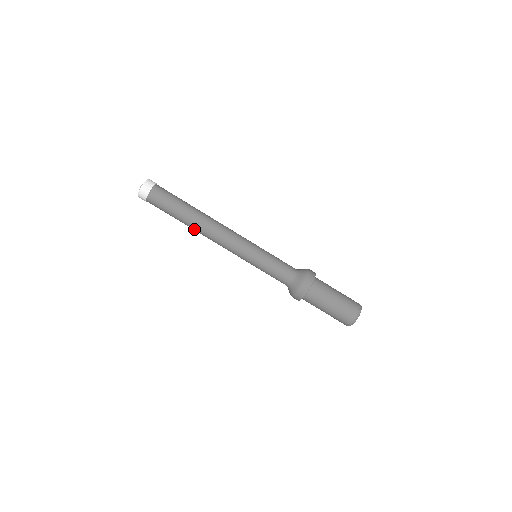
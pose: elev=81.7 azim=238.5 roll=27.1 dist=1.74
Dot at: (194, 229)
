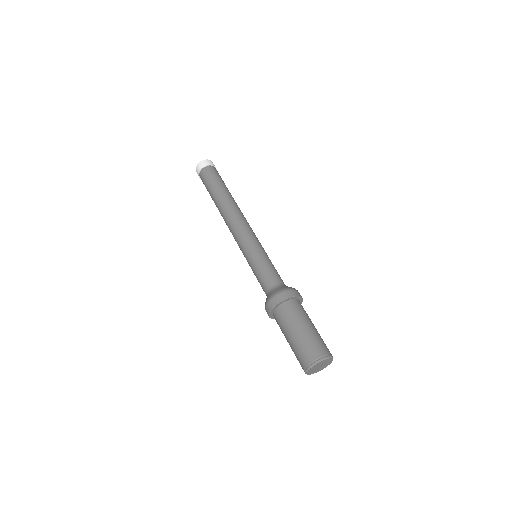
Dot at: (219, 210)
